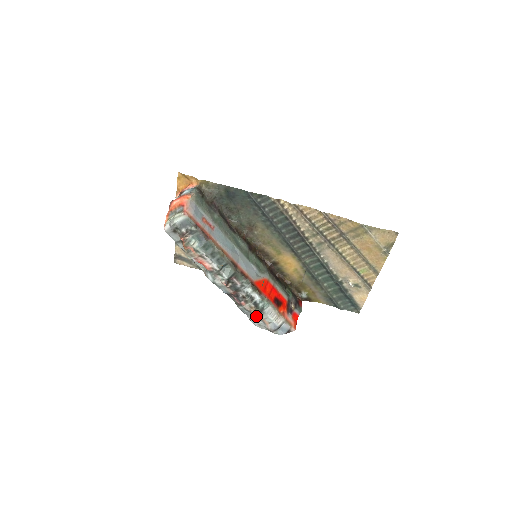
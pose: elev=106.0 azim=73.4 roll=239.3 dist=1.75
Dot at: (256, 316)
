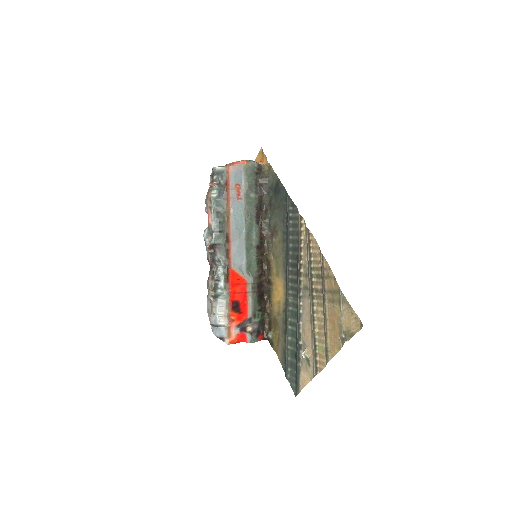
Dot at: (210, 297)
